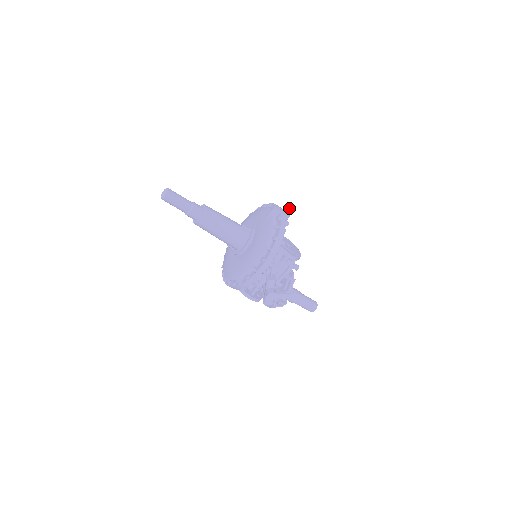
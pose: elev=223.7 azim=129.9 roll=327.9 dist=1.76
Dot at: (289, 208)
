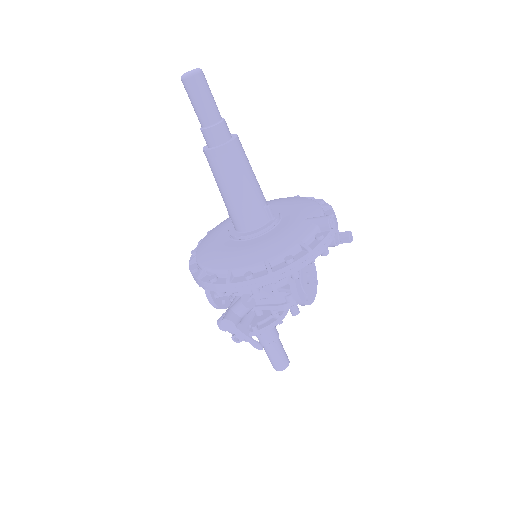
Dot at: (346, 234)
